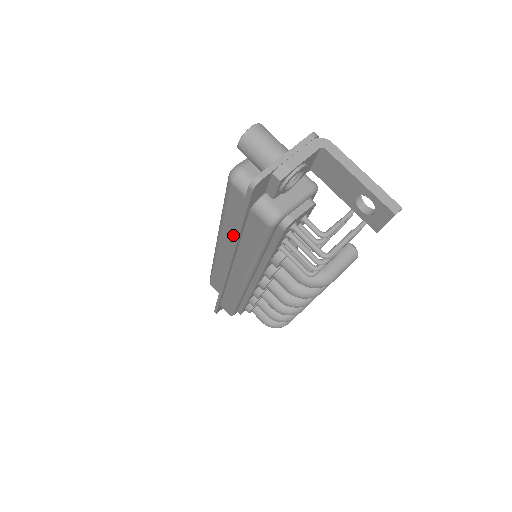
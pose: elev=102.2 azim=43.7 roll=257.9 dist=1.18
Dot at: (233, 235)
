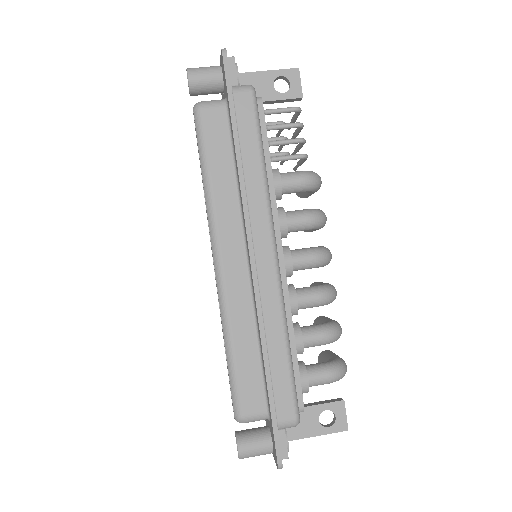
Dot at: (228, 193)
